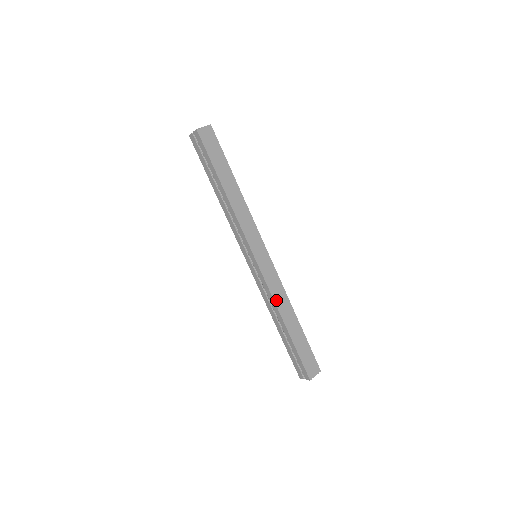
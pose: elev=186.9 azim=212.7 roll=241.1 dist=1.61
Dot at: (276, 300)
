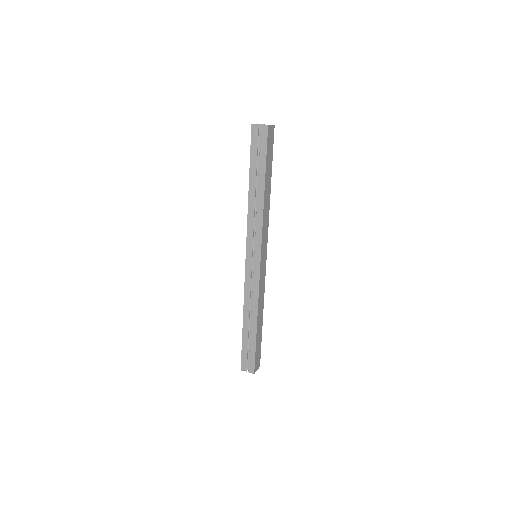
Dot at: (259, 300)
